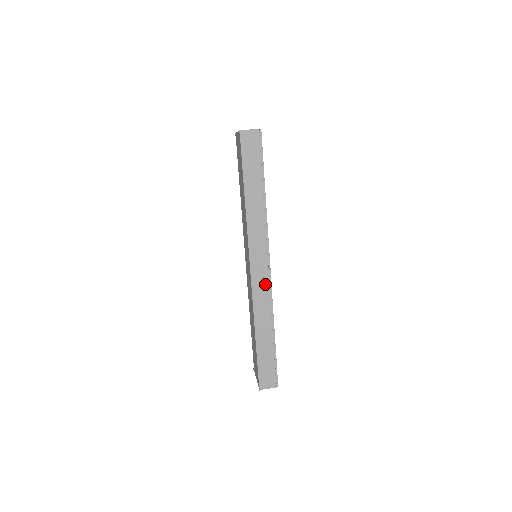
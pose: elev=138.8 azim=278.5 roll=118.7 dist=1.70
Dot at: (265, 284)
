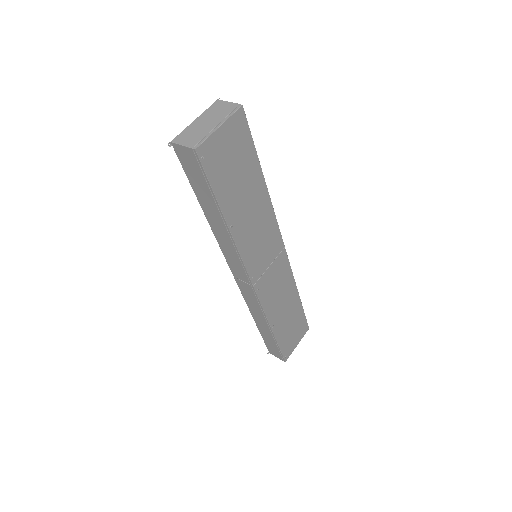
Dot at: (252, 295)
